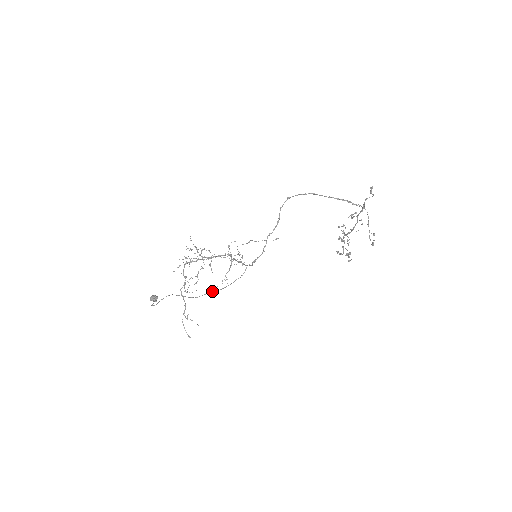
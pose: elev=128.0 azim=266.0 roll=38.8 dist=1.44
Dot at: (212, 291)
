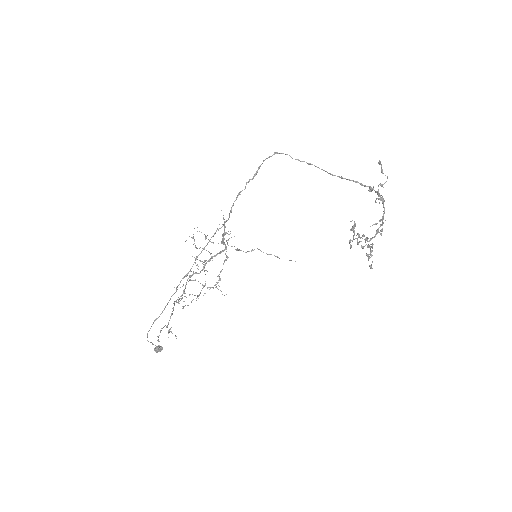
Dot at: (191, 268)
